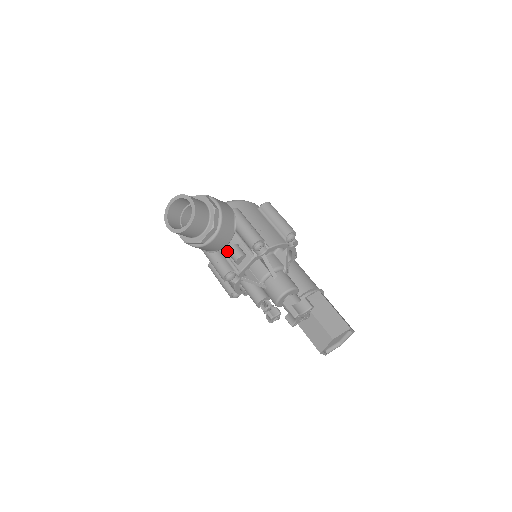
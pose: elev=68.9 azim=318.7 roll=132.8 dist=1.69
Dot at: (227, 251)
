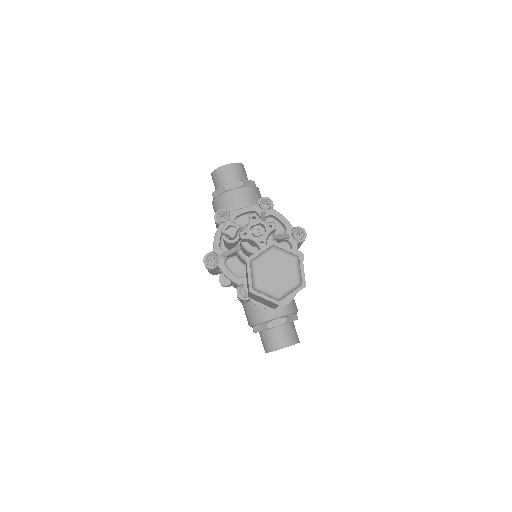
Dot at: occluded
